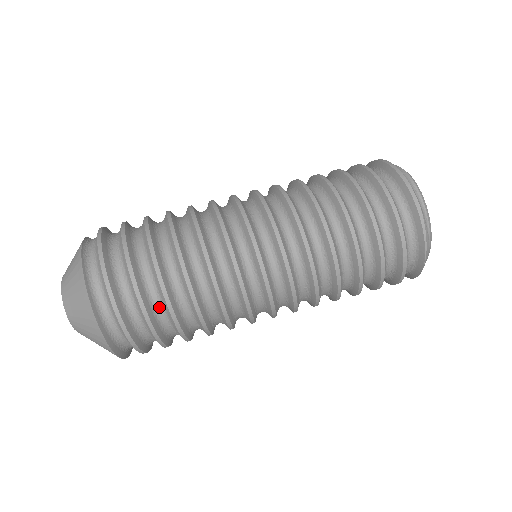
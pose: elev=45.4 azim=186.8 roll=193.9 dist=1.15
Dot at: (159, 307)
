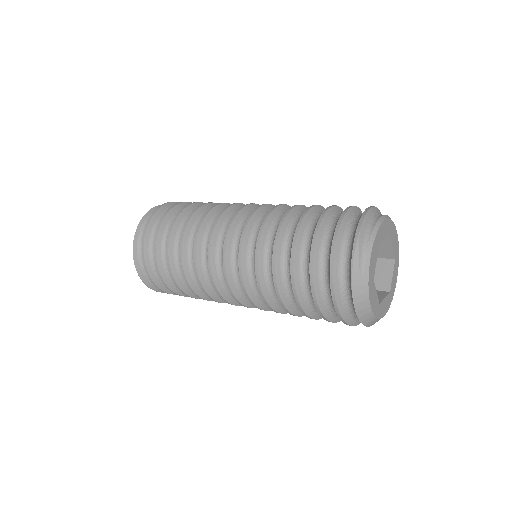
Dot at: occluded
